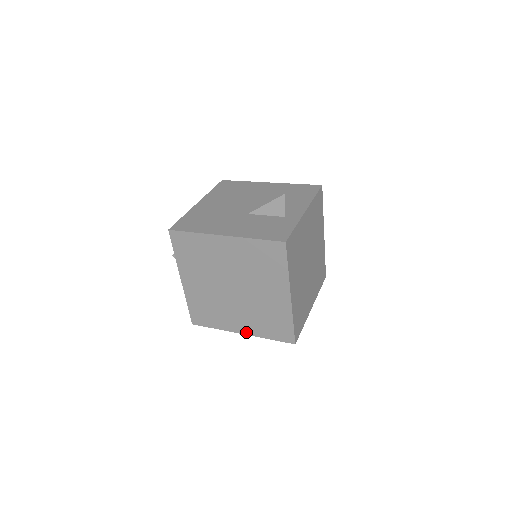
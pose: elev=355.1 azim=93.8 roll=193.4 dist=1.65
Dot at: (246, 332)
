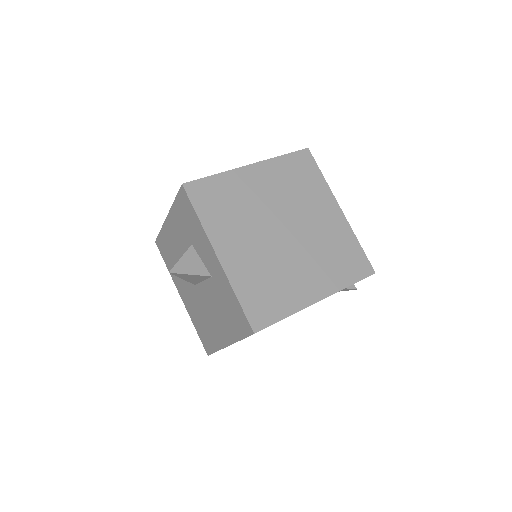
Dot at: (324, 293)
